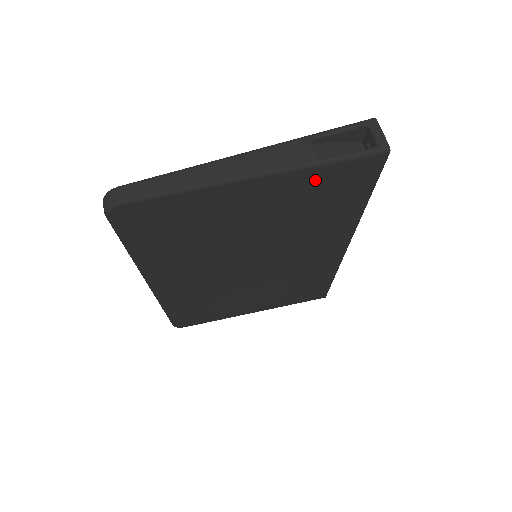
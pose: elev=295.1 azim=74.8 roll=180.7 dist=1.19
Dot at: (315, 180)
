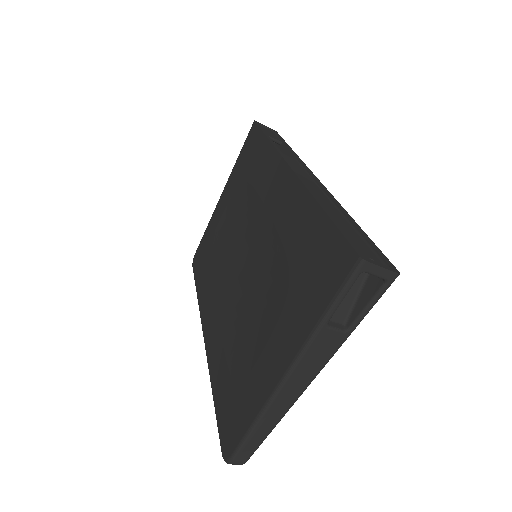
Dot at: occluded
